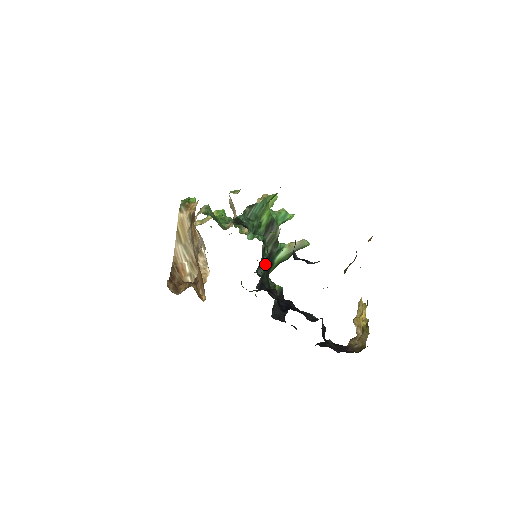
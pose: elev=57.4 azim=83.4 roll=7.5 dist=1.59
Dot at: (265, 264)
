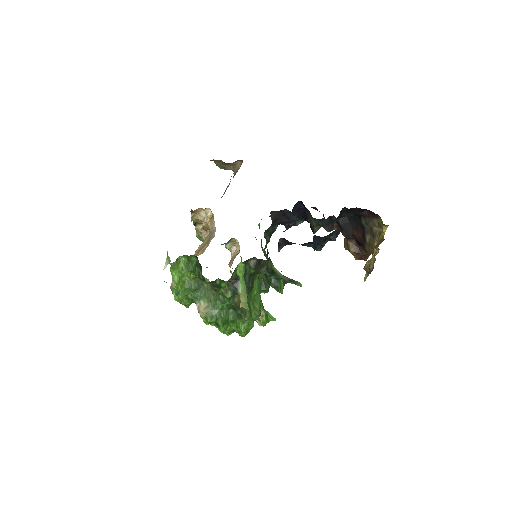
Dot at: (267, 252)
